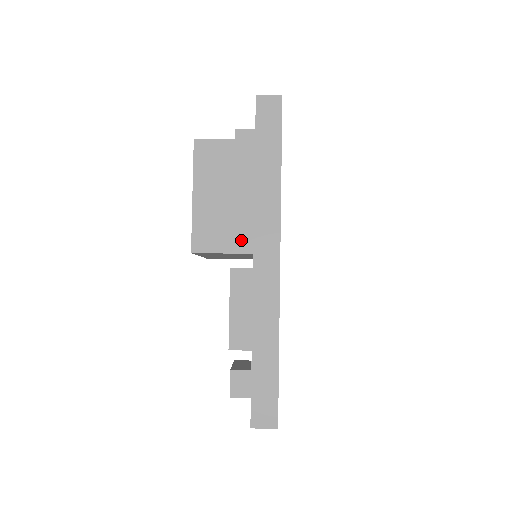
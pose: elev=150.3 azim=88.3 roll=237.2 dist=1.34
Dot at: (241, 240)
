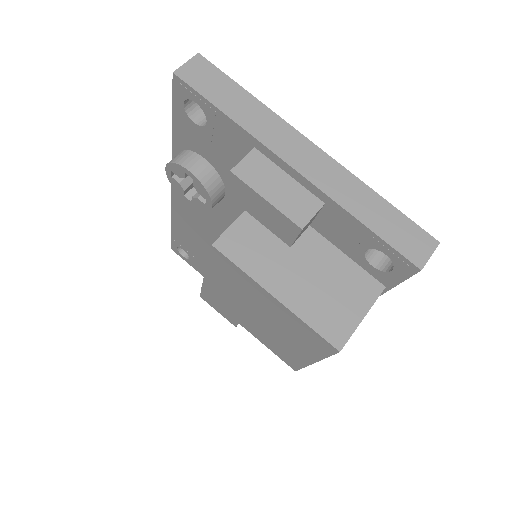
Dot at: occluded
